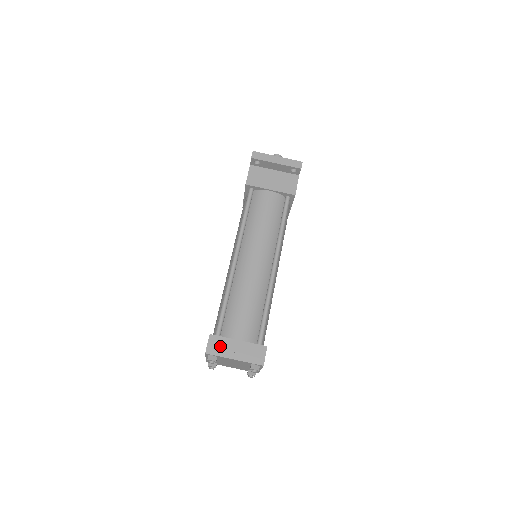
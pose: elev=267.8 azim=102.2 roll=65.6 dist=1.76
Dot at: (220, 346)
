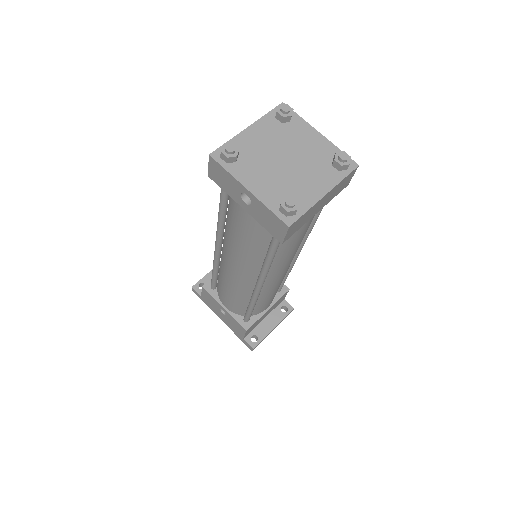
Dot at: occluded
